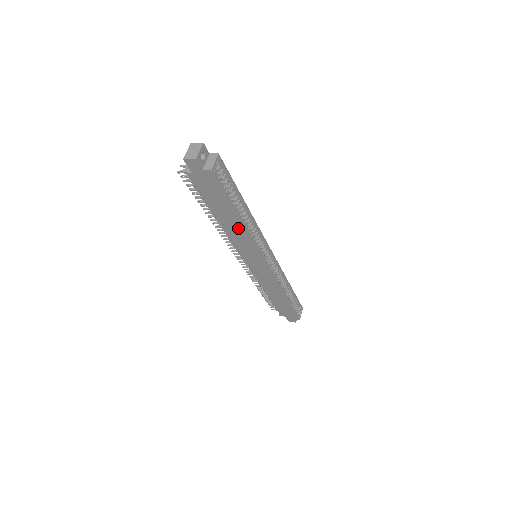
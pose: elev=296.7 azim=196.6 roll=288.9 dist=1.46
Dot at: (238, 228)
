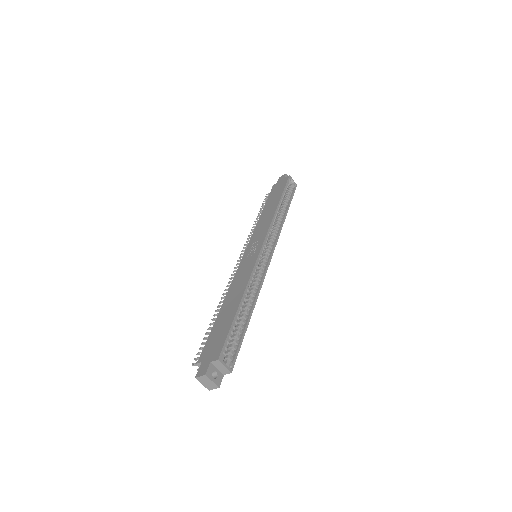
Dot at: occluded
